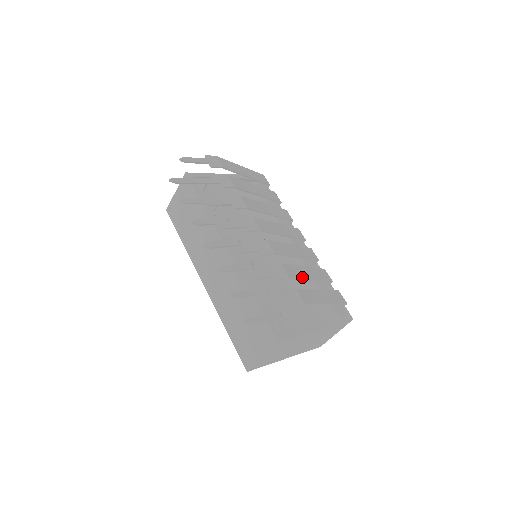
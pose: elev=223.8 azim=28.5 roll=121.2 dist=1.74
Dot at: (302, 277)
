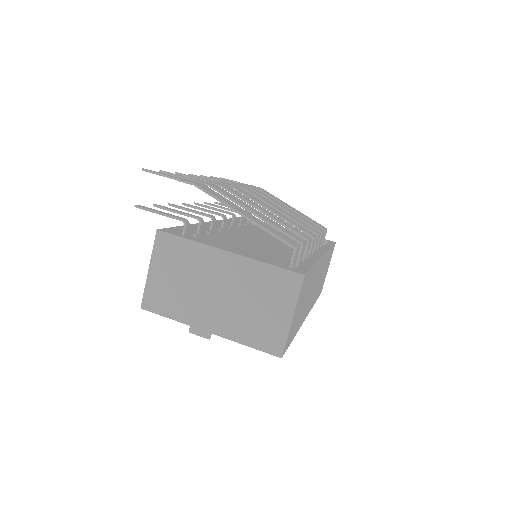
Dot at: (236, 201)
